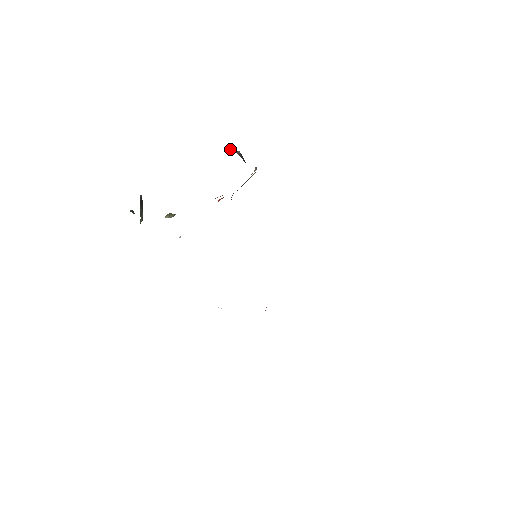
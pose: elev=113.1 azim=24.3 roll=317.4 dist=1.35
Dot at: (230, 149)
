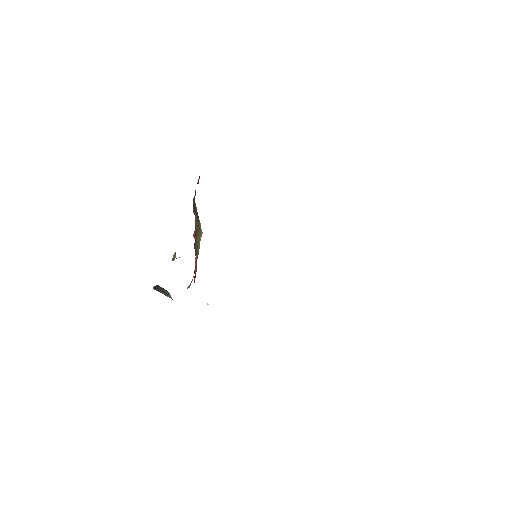
Dot at: occluded
